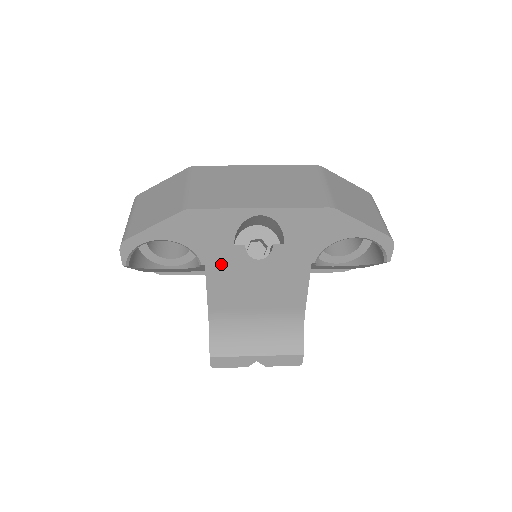
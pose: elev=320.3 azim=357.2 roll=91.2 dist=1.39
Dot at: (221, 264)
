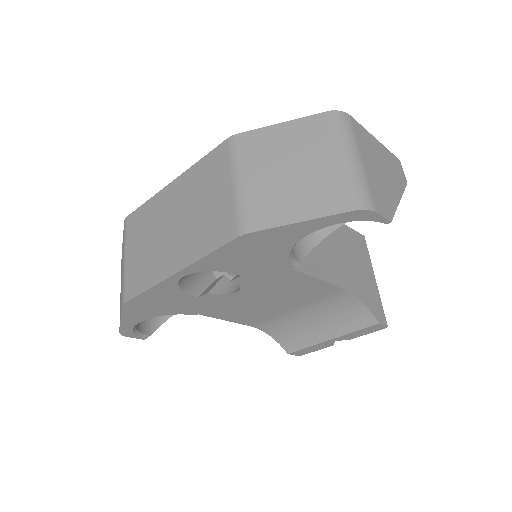
Dot at: (210, 308)
